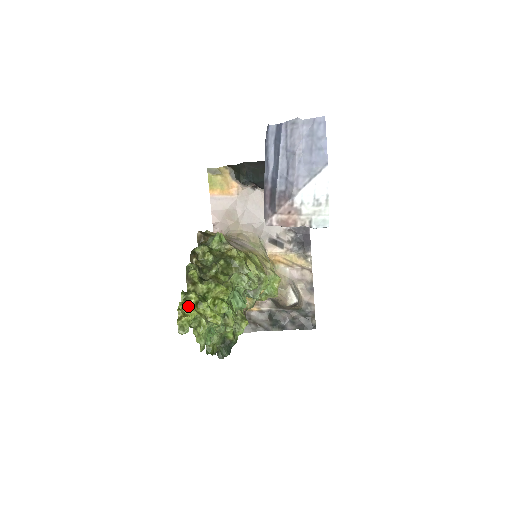
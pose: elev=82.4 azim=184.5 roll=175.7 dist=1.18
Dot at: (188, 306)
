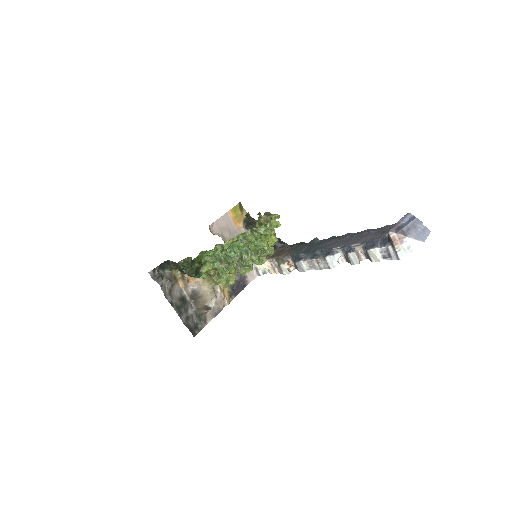
Dot at: occluded
